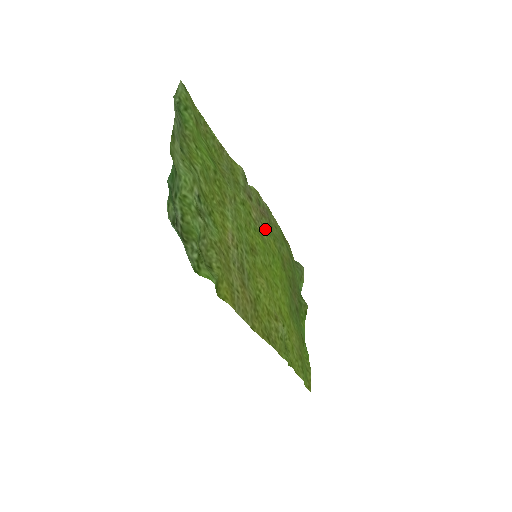
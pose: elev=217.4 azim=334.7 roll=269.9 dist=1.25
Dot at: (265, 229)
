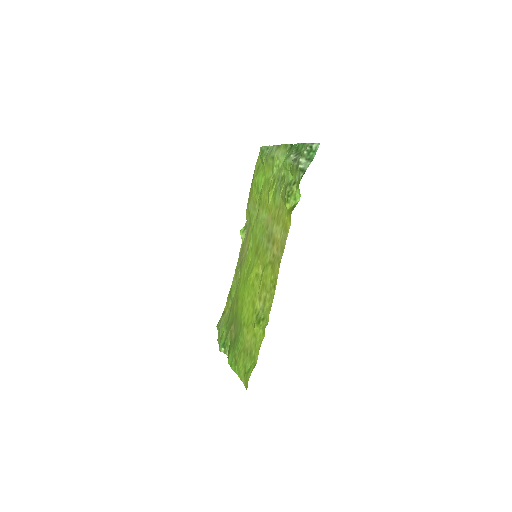
Dot at: (243, 263)
